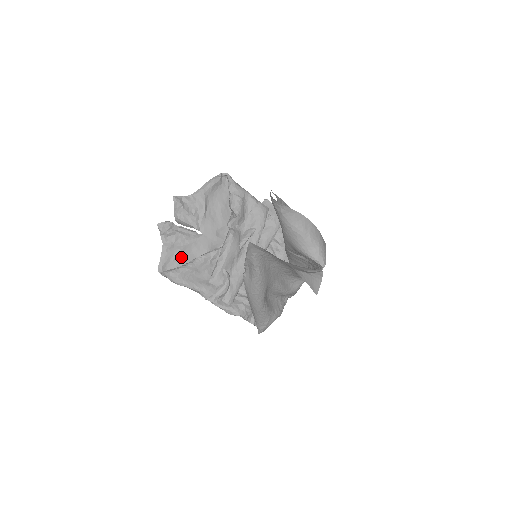
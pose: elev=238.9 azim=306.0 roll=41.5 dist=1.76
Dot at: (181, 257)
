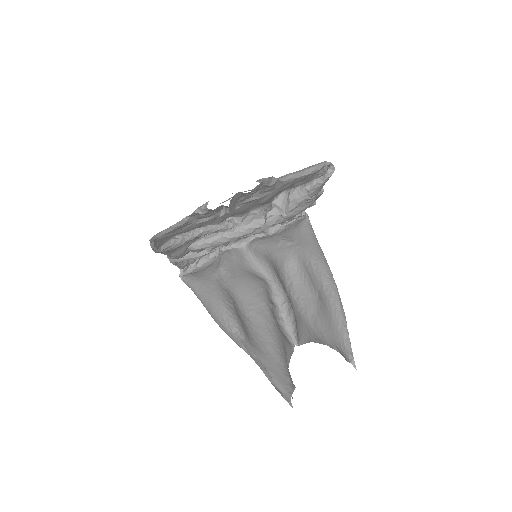
Dot at: (189, 227)
